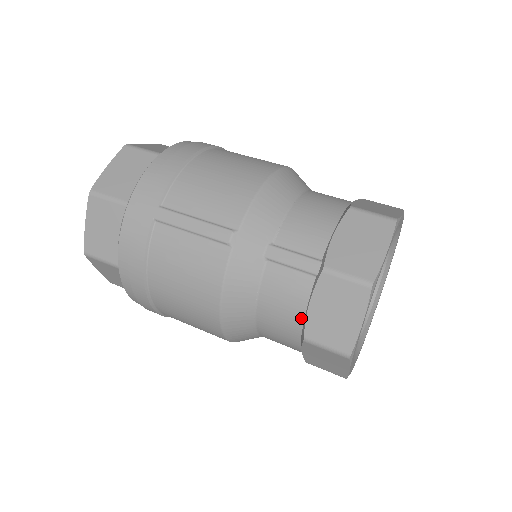
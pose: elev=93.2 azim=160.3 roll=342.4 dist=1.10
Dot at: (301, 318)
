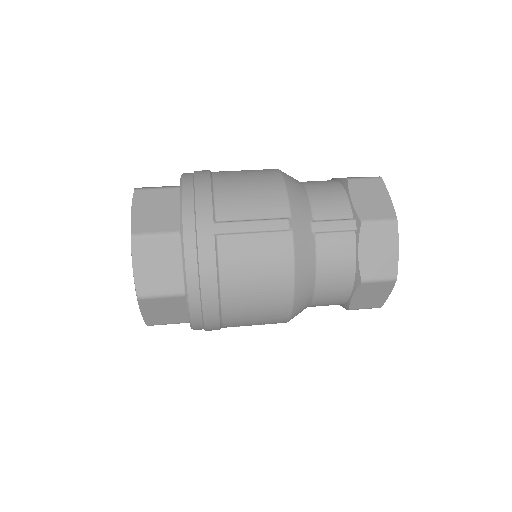
Dot at: (353, 267)
